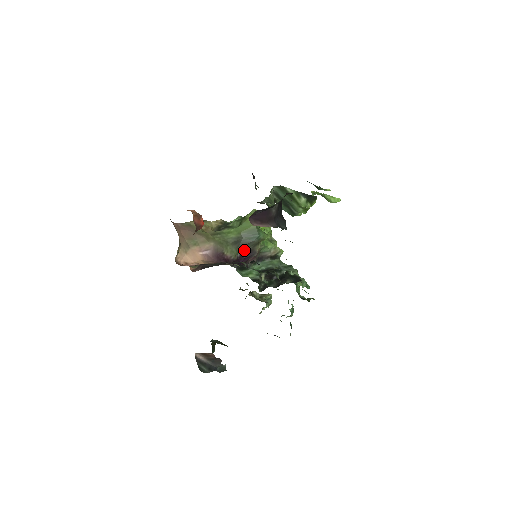
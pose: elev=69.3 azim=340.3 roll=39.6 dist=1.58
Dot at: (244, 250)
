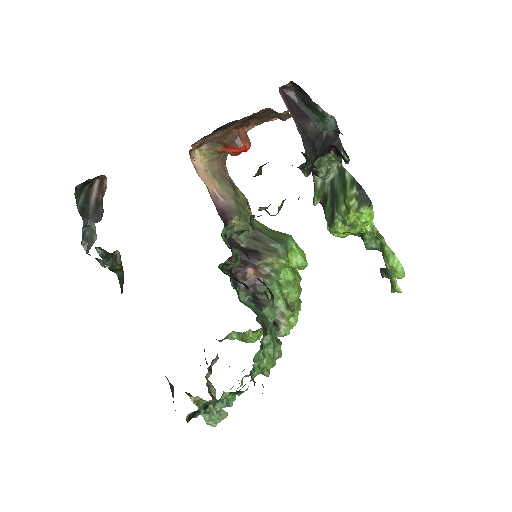
Dot at: (252, 247)
